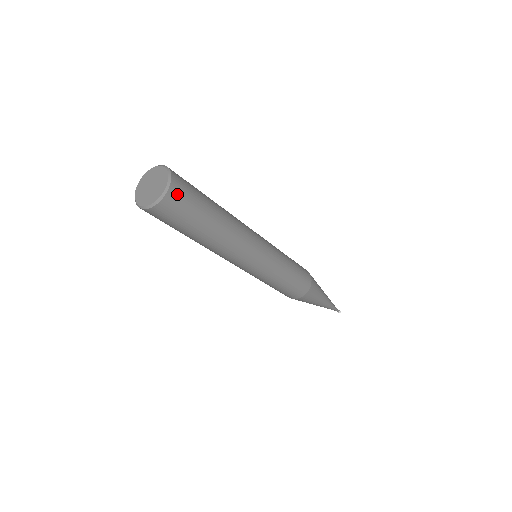
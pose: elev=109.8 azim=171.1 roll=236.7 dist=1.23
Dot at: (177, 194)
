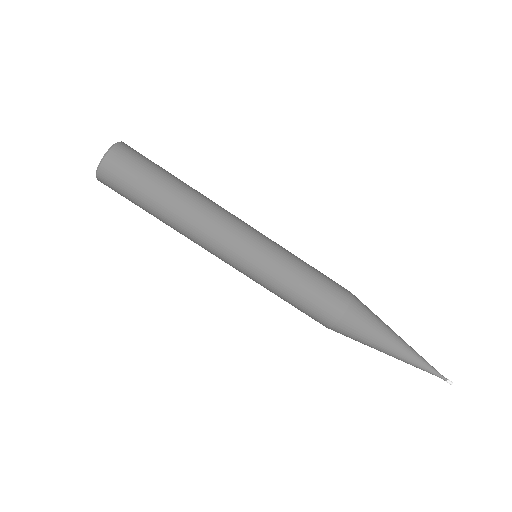
Dot at: (118, 159)
